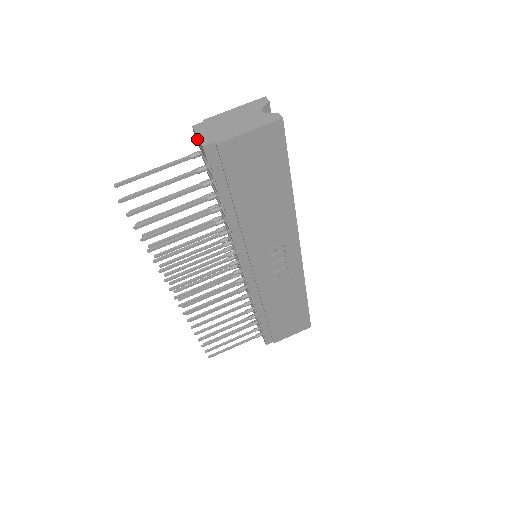
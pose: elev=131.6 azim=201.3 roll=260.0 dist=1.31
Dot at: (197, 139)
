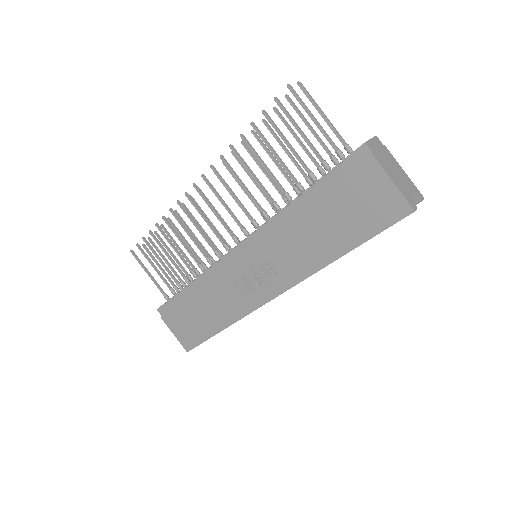
Dot at: occluded
